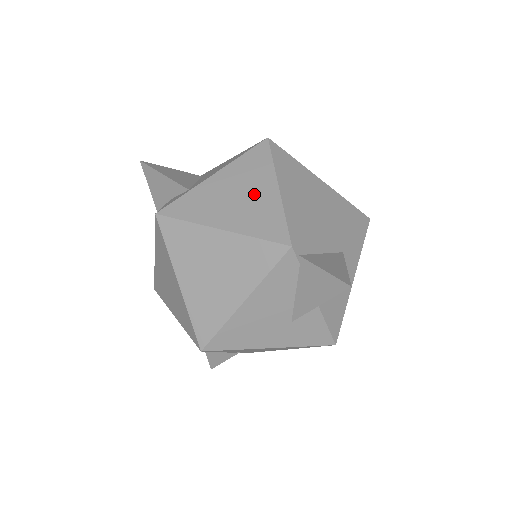
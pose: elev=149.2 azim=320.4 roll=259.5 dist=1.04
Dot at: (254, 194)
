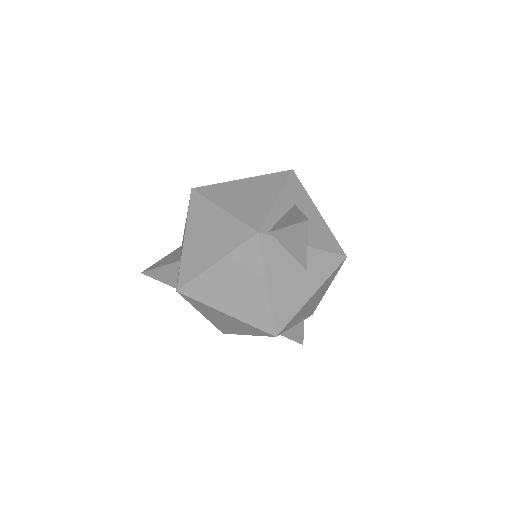
Dot at: (214, 226)
